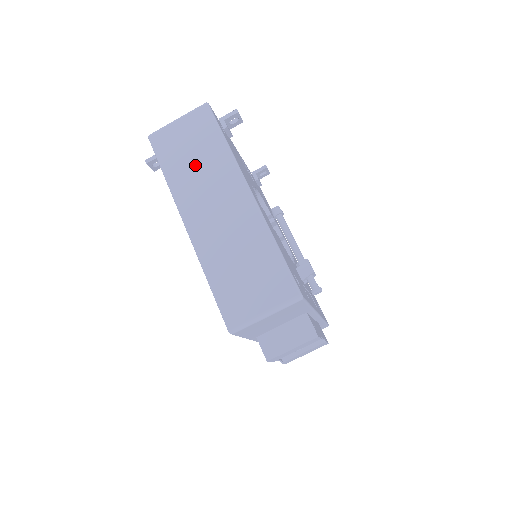
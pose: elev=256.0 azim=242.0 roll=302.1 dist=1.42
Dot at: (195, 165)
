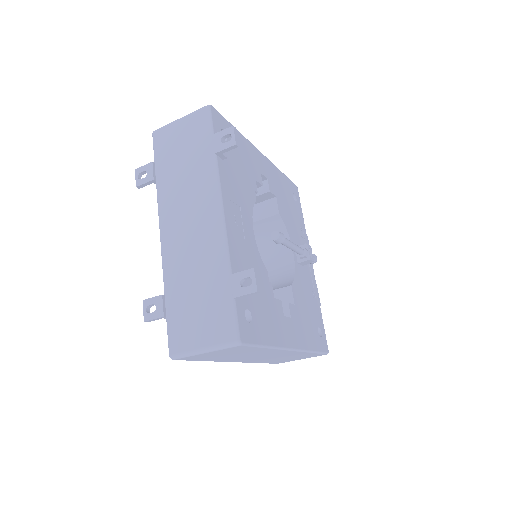
Dot at: (237, 356)
